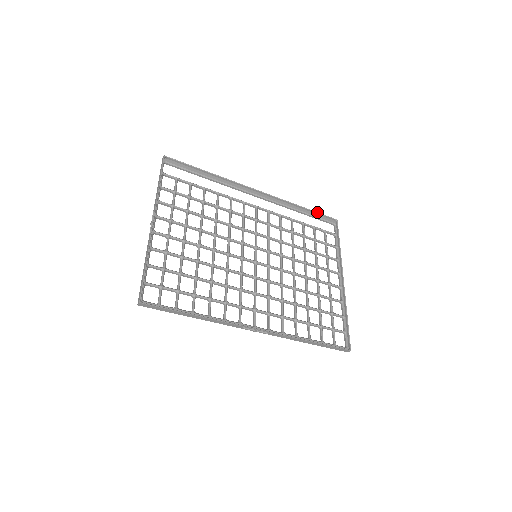
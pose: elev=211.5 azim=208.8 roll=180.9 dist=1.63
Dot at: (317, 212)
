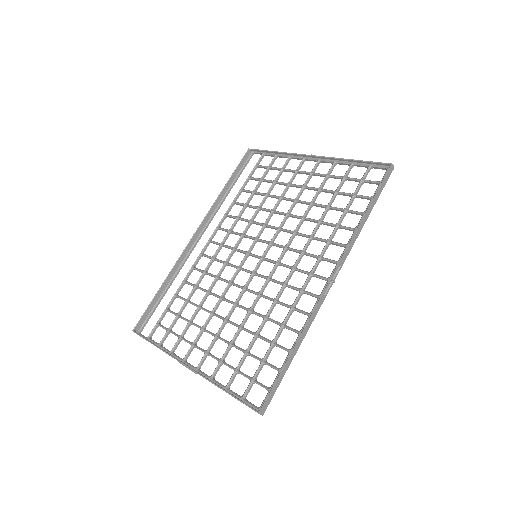
Dot at: (234, 171)
